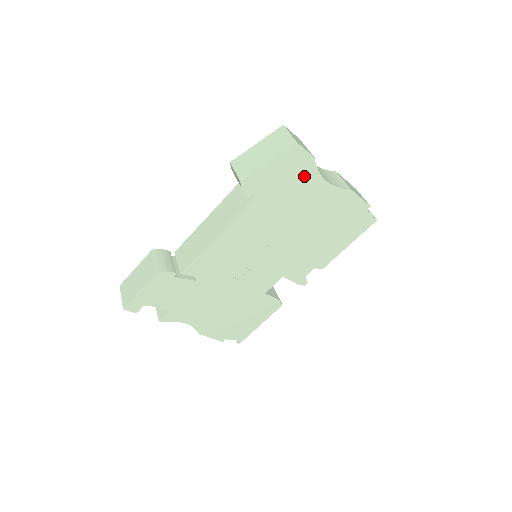
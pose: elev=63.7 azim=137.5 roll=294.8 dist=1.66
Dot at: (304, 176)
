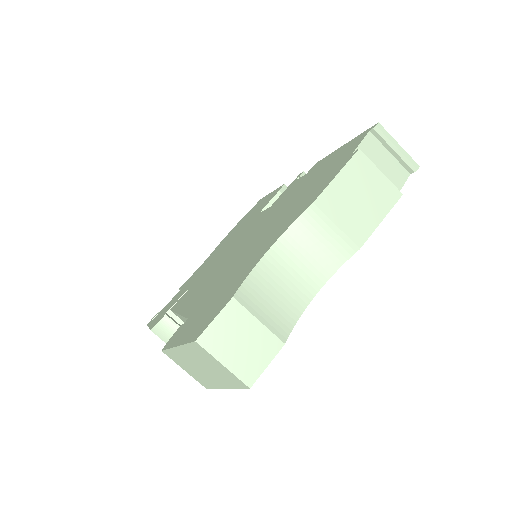
Dot at: occluded
